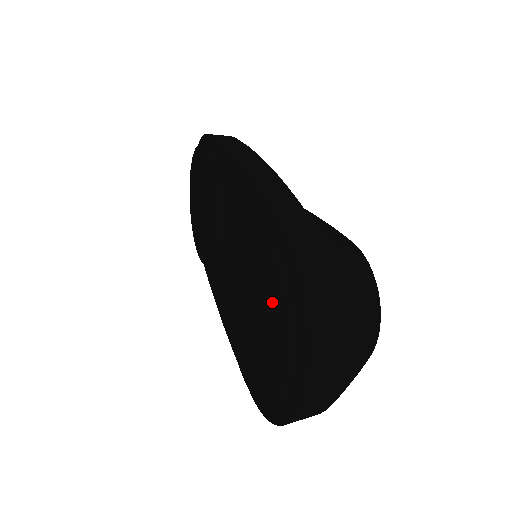
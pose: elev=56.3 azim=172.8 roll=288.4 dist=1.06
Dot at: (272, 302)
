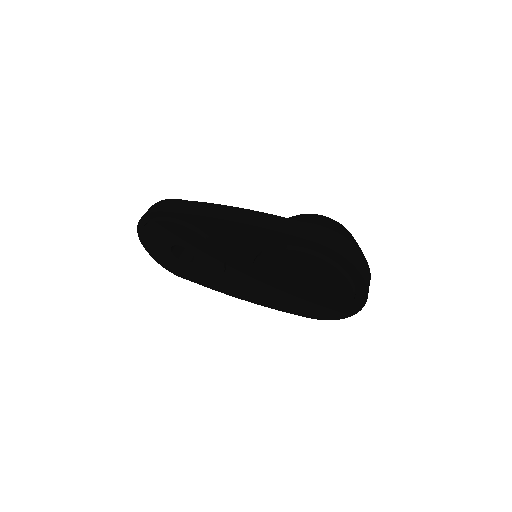
Dot at: (327, 275)
